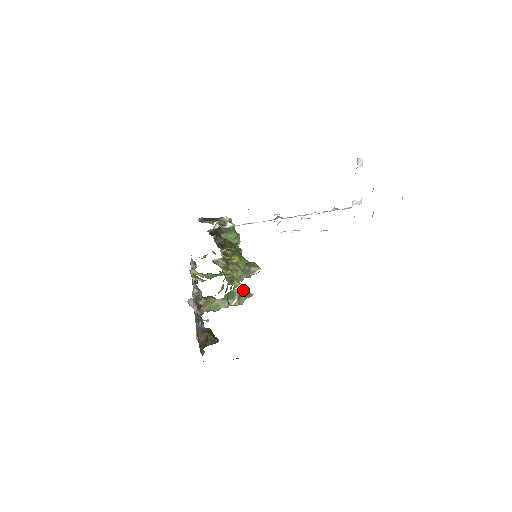
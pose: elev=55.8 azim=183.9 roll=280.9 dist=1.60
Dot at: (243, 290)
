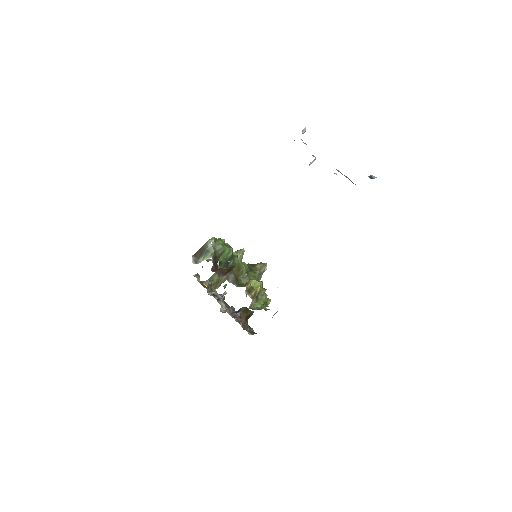
Dot at: (235, 253)
